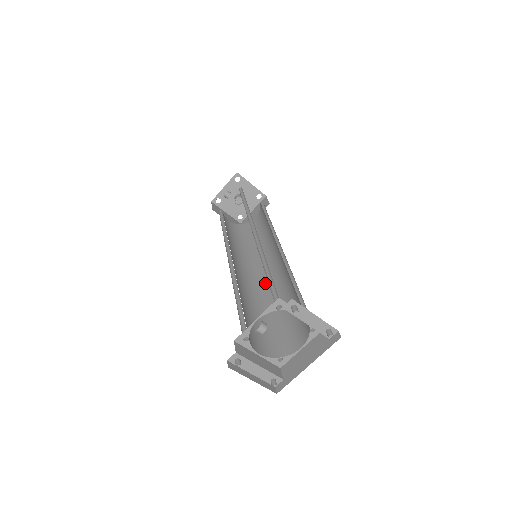
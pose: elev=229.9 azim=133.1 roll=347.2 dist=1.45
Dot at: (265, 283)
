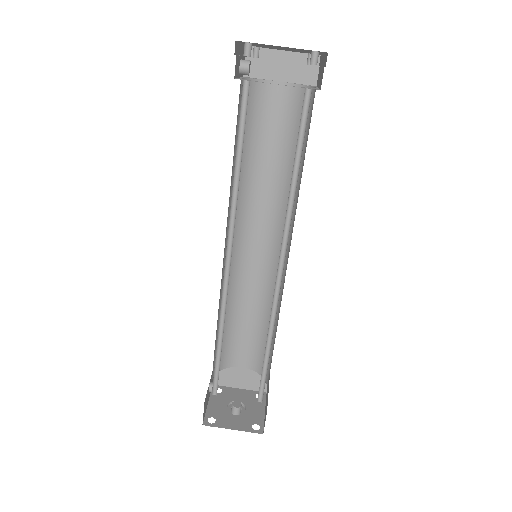
Dot at: (286, 246)
